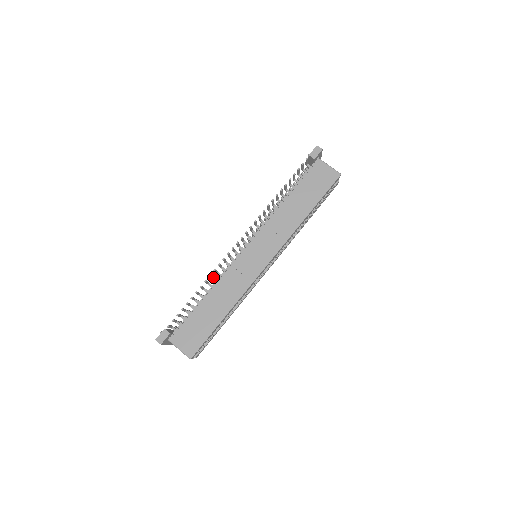
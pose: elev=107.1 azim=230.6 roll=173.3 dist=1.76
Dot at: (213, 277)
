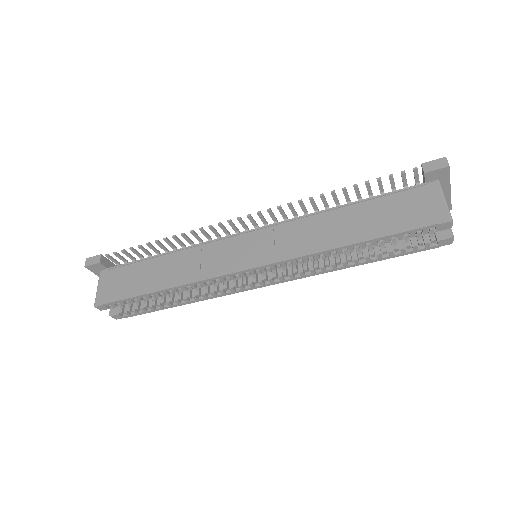
Dot at: (193, 243)
